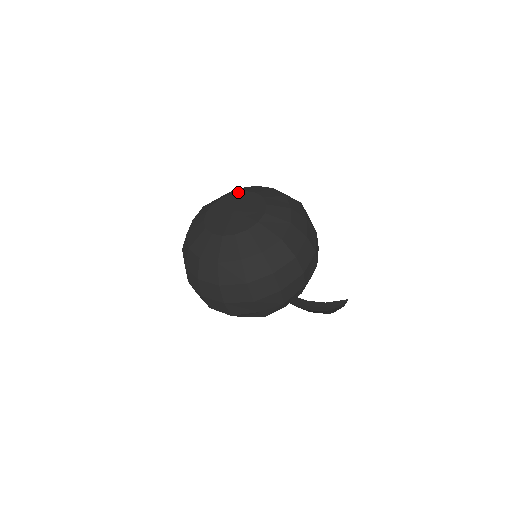
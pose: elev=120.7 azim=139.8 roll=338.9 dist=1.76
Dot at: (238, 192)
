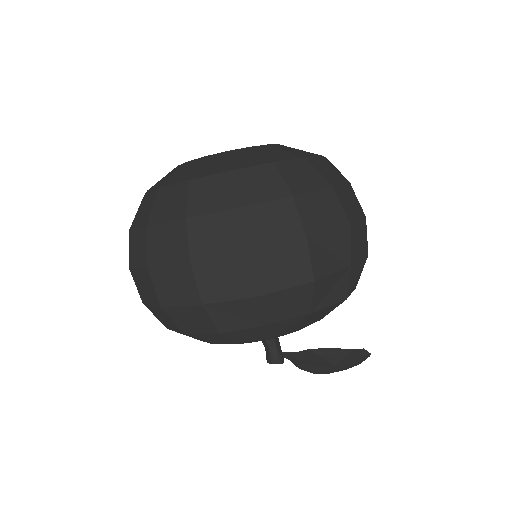
Dot at: occluded
